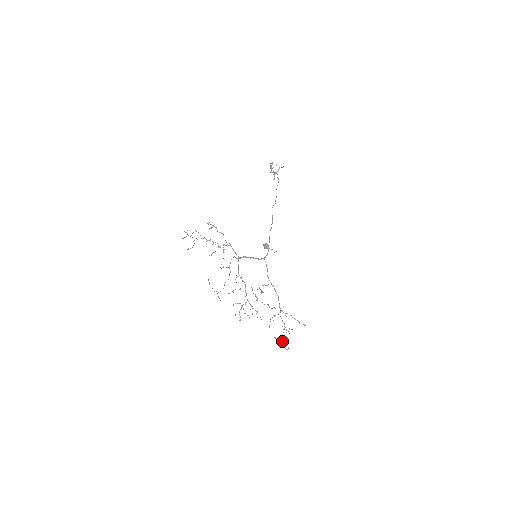
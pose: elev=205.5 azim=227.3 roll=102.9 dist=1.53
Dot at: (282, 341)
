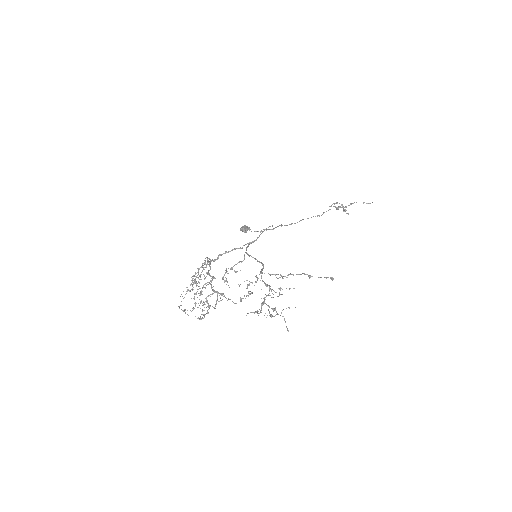
Dot at: (284, 319)
